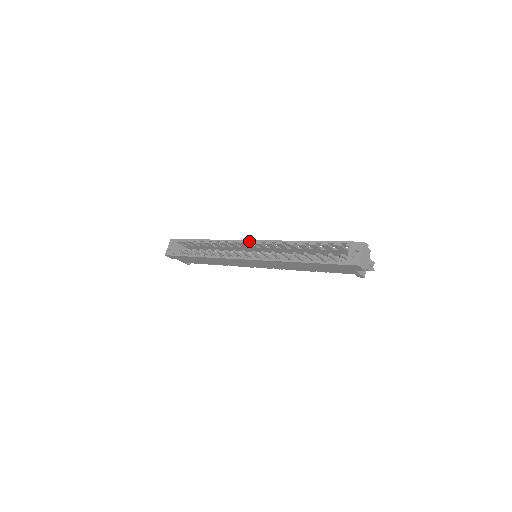
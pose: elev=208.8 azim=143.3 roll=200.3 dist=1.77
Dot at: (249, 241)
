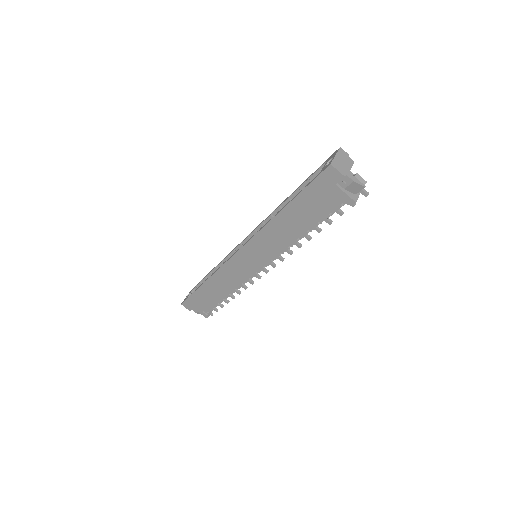
Dot at: (246, 237)
